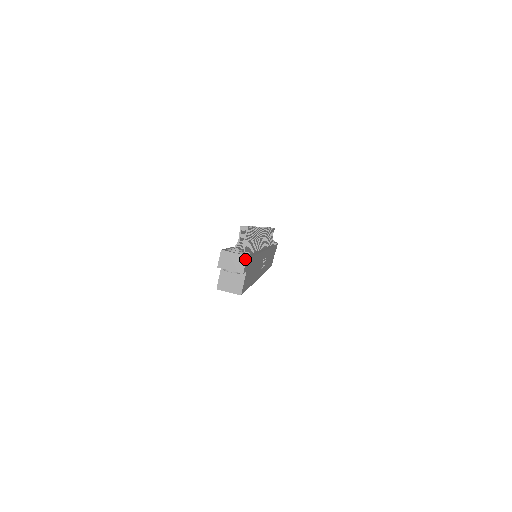
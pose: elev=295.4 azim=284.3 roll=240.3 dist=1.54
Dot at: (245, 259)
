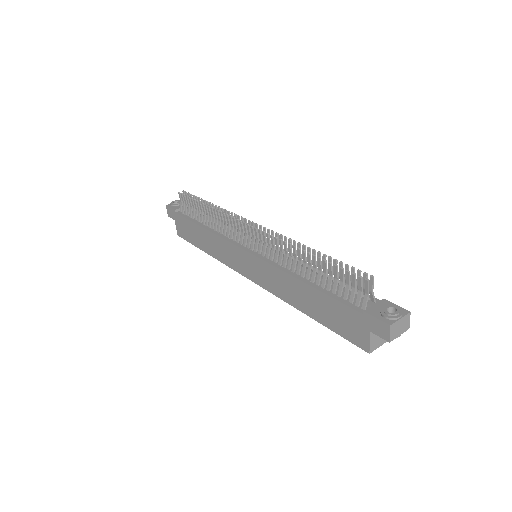
Dot at: (409, 316)
